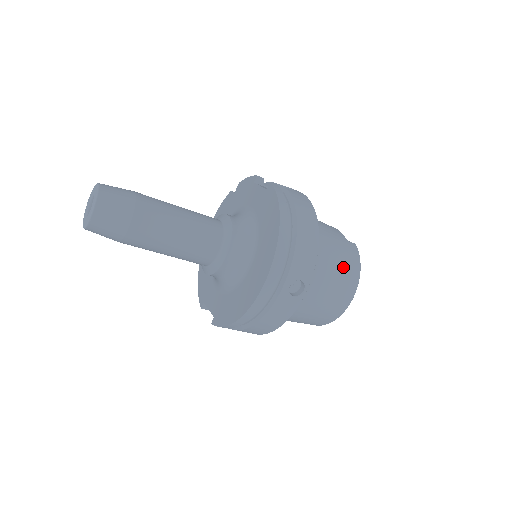
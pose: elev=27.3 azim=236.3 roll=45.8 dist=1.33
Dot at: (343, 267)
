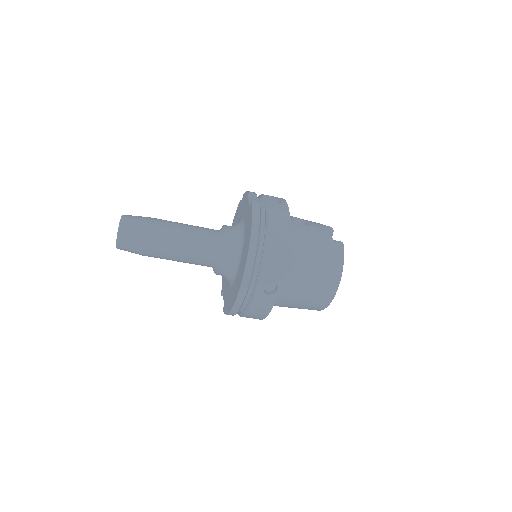
Dot at: (323, 266)
